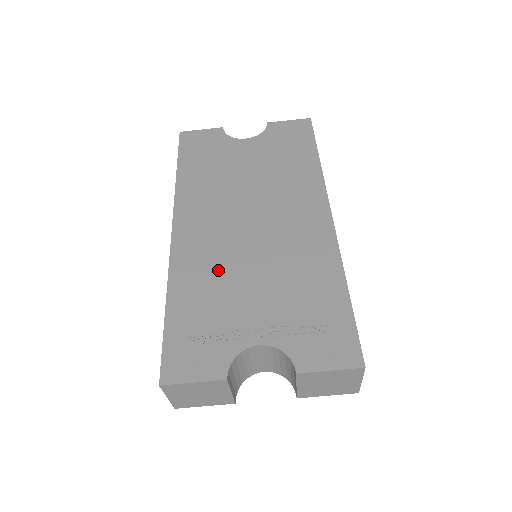
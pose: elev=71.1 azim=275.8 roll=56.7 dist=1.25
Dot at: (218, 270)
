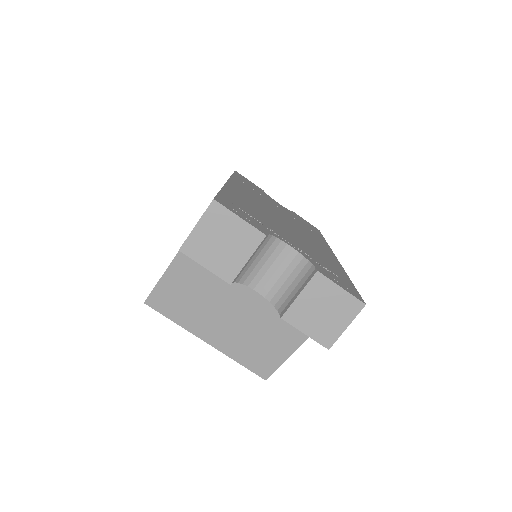
Dot at: (260, 210)
